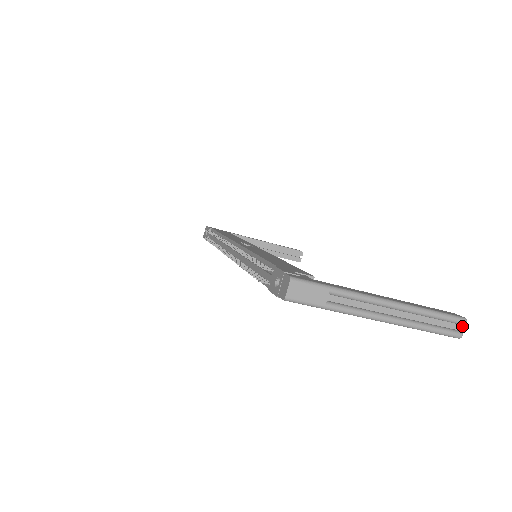
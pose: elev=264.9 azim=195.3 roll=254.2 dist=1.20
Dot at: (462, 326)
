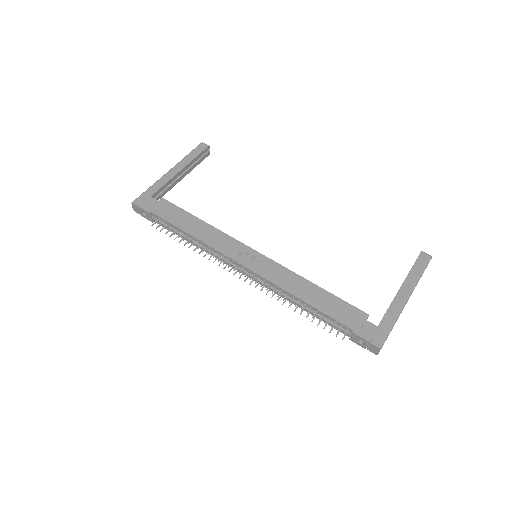
Dot at: occluded
